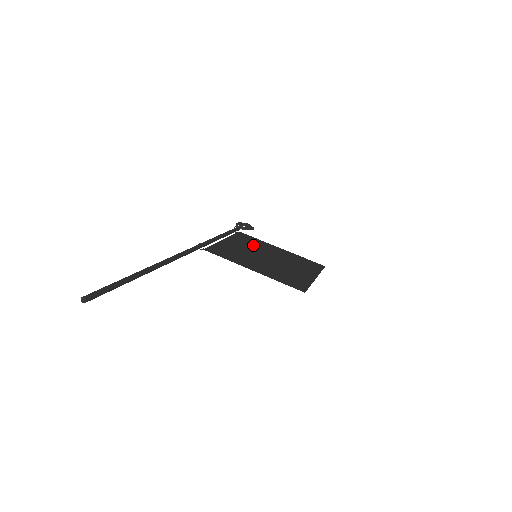
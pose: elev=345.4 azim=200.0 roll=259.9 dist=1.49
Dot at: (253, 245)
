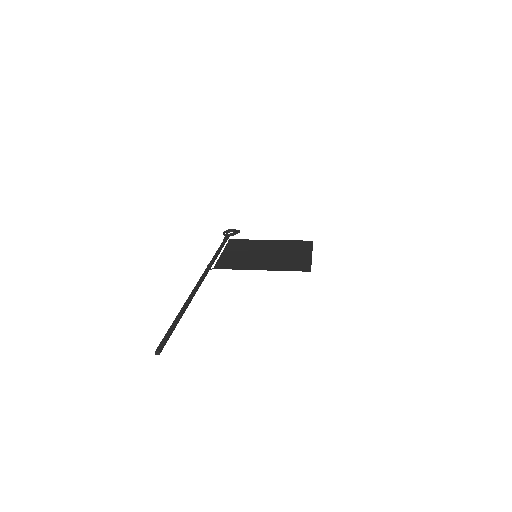
Dot at: (248, 247)
